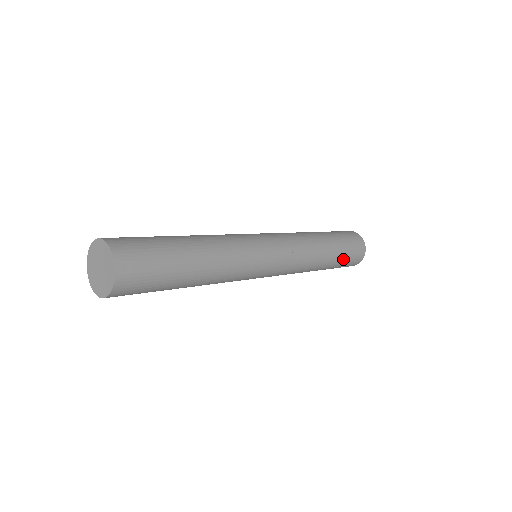
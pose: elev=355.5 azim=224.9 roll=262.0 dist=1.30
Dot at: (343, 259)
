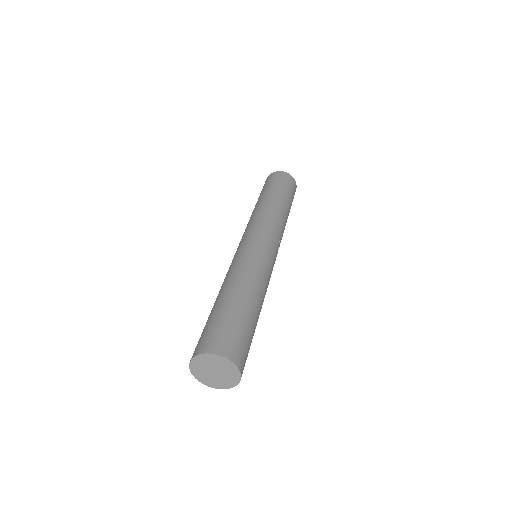
Dot at: (291, 205)
